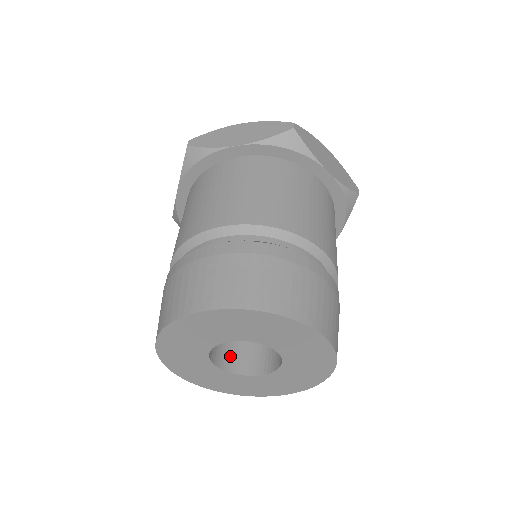
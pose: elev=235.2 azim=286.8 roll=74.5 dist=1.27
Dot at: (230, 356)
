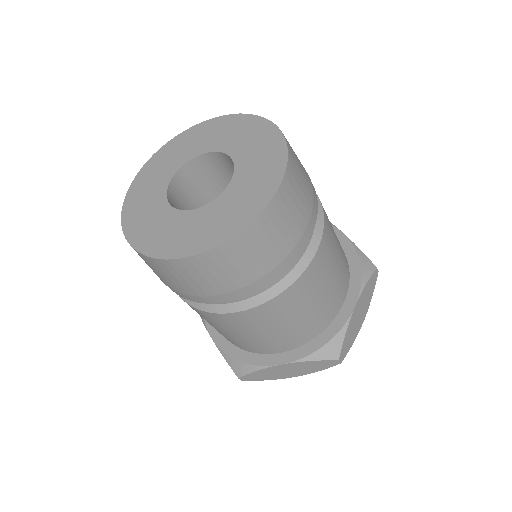
Dot at: occluded
